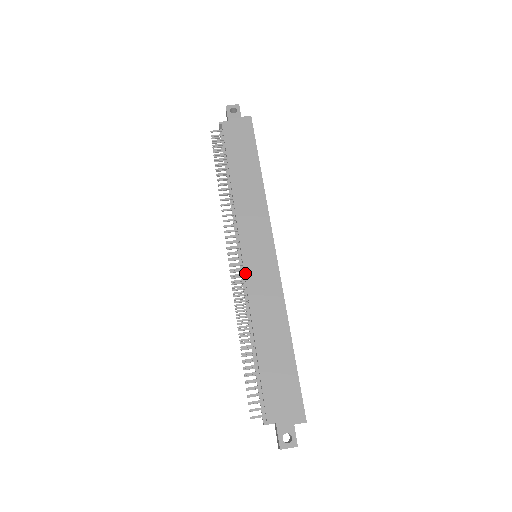
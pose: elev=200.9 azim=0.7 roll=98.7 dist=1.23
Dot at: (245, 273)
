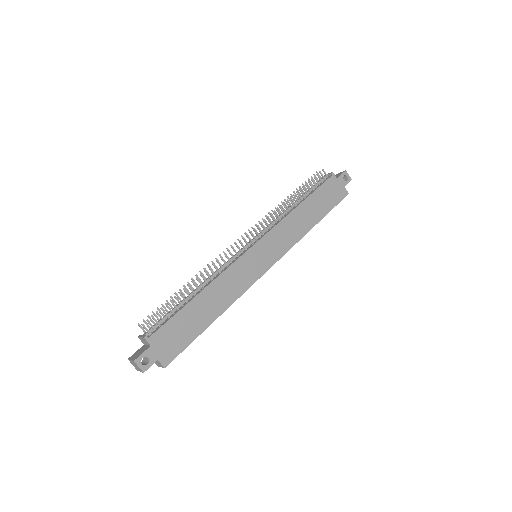
Dot at: (242, 256)
